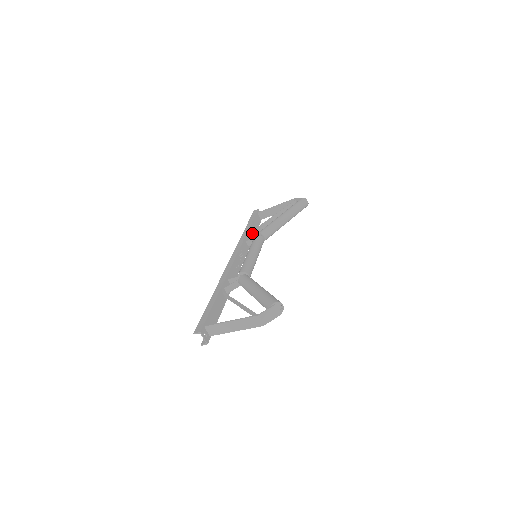
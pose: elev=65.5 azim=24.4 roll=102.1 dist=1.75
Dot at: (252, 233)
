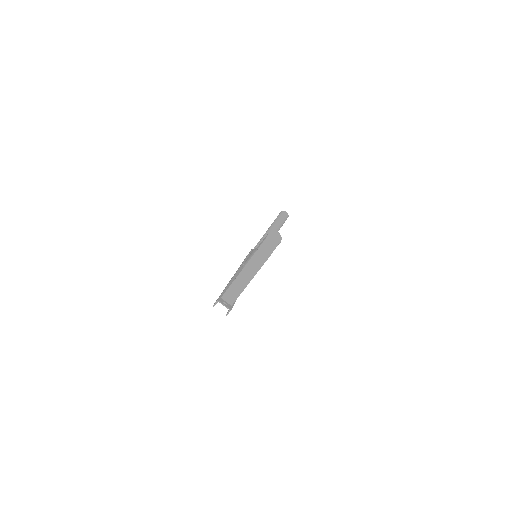
Dot at: occluded
